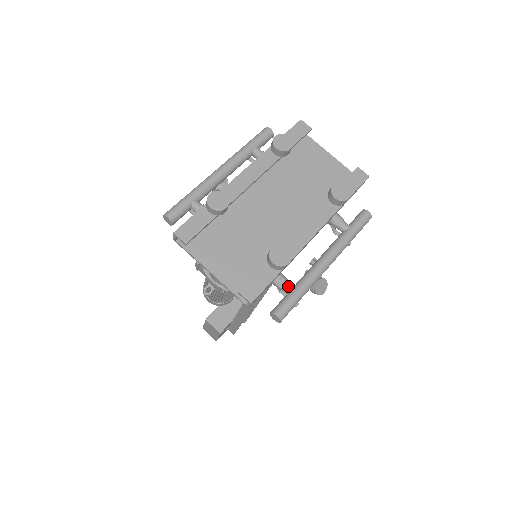
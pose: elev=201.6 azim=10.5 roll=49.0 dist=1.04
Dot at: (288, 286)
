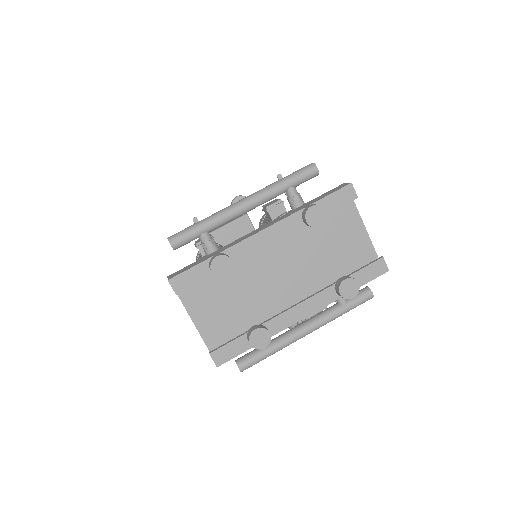
Dot at: occluded
